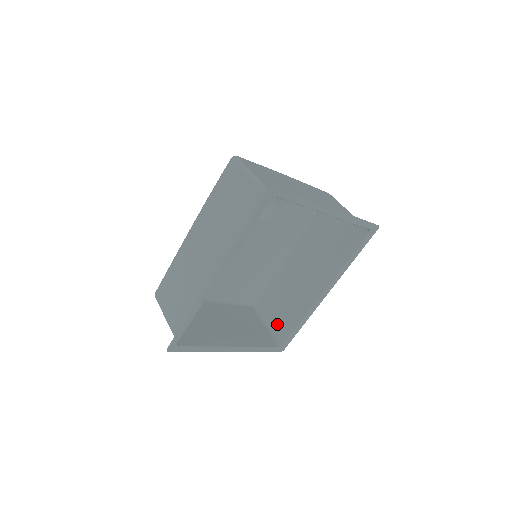
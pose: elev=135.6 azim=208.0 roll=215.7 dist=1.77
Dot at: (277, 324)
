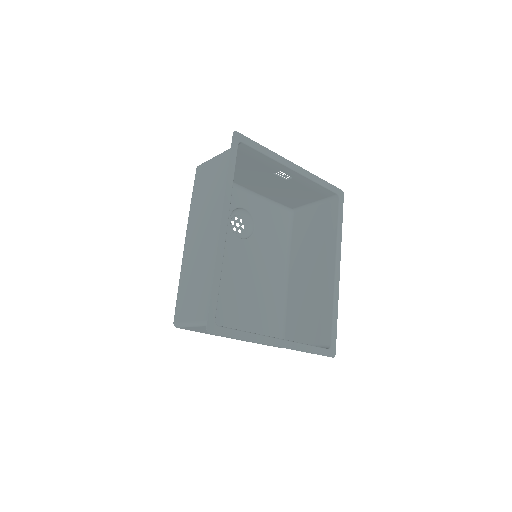
Dot at: (313, 335)
